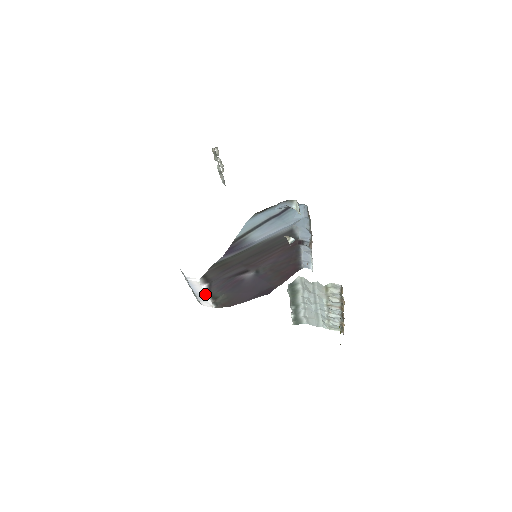
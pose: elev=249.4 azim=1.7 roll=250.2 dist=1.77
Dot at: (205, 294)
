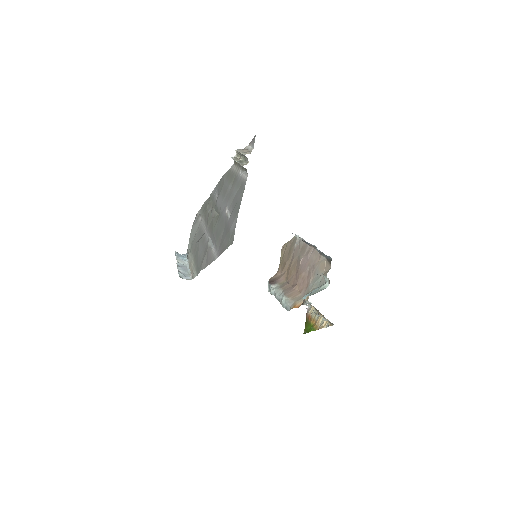
Dot at: occluded
